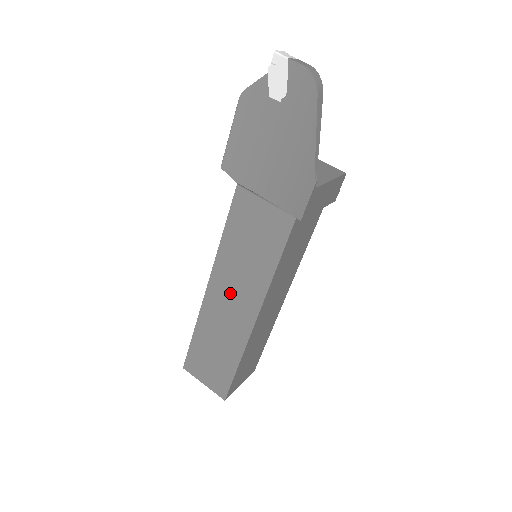
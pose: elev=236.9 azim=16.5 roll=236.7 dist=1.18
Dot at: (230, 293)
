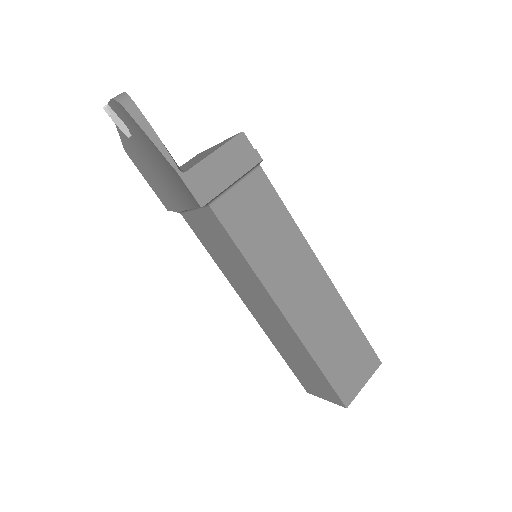
Dot at: (256, 303)
